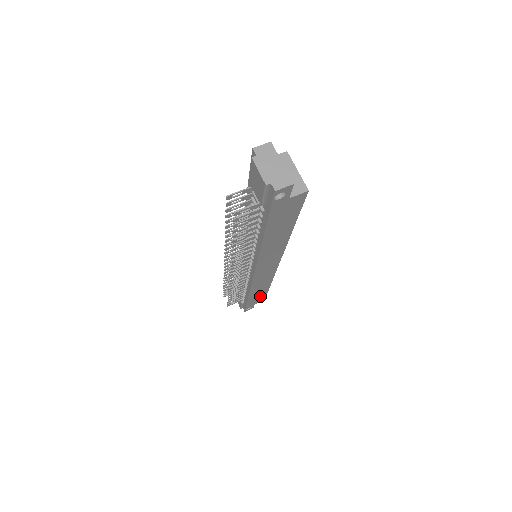
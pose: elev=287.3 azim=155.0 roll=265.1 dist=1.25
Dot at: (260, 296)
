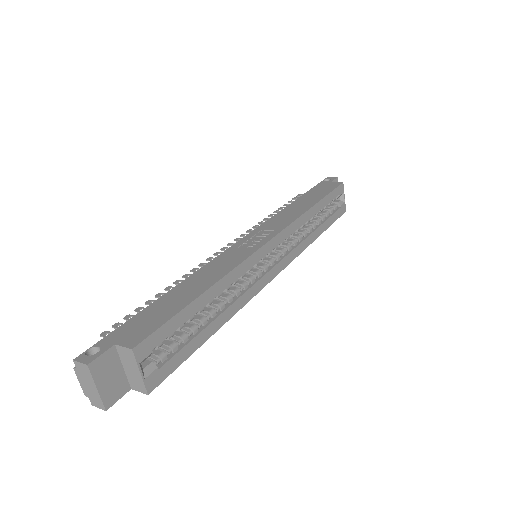
Dot at: occluded
